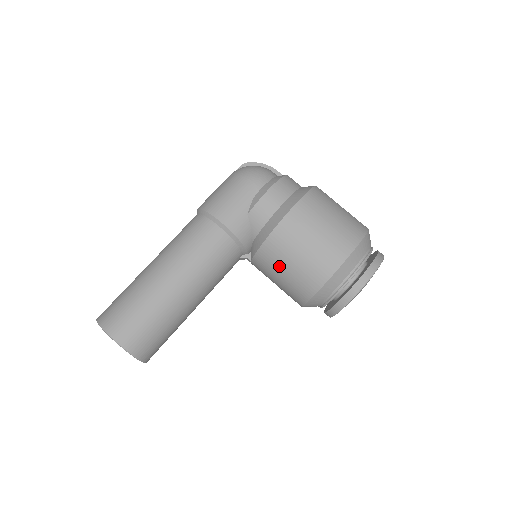
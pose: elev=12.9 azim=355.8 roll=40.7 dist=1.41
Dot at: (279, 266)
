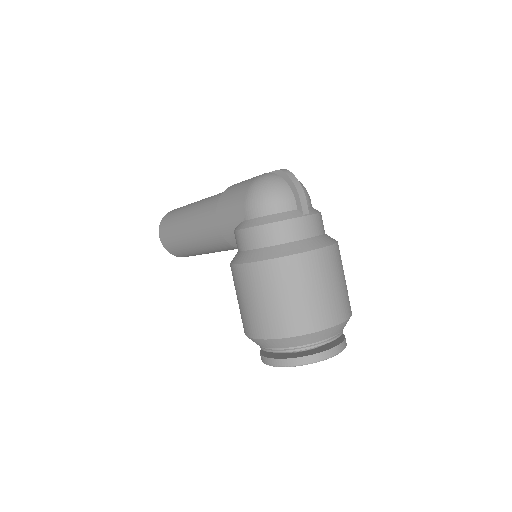
Dot at: occluded
